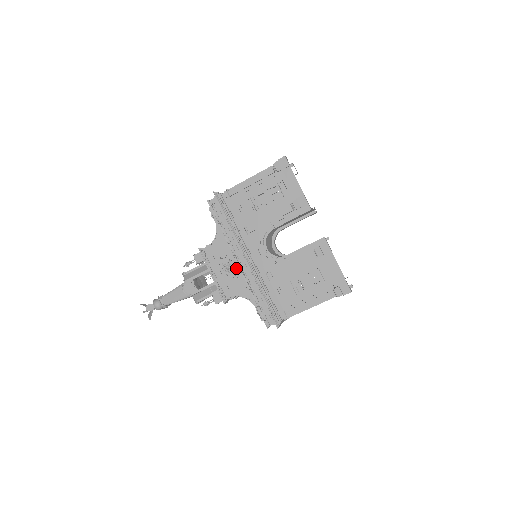
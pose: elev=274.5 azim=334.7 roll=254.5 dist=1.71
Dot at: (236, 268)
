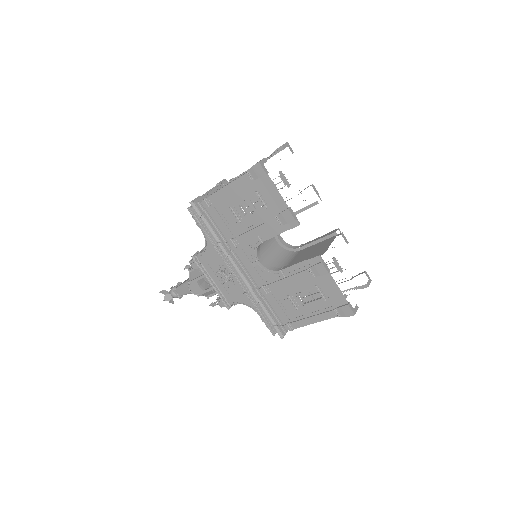
Dot at: (233, 277)
